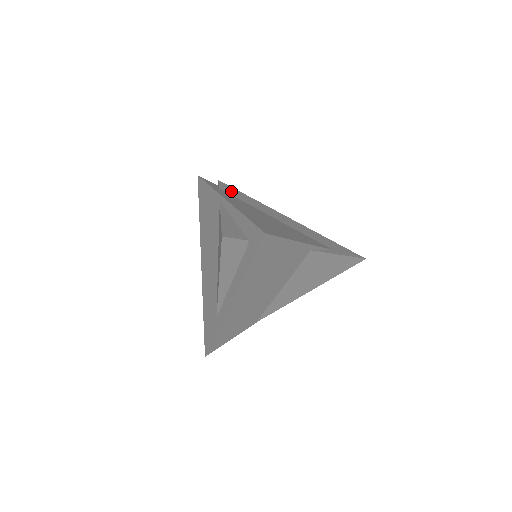
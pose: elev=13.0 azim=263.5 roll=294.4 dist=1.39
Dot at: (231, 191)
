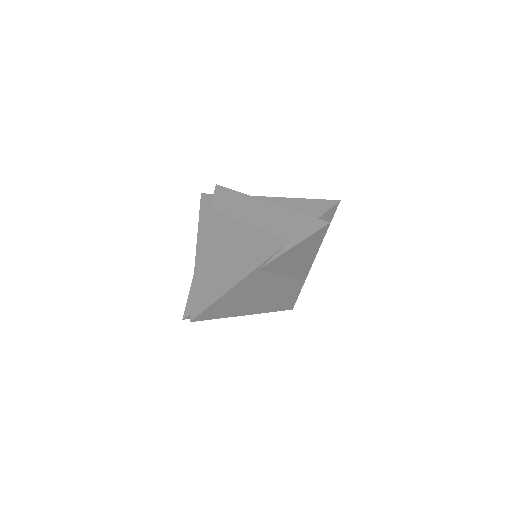
Dot at: (220, 201)
